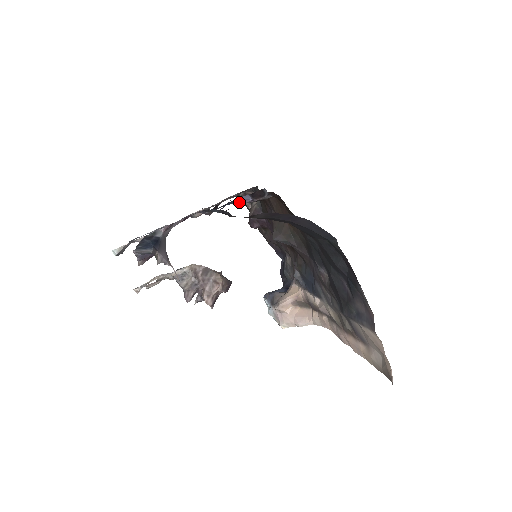
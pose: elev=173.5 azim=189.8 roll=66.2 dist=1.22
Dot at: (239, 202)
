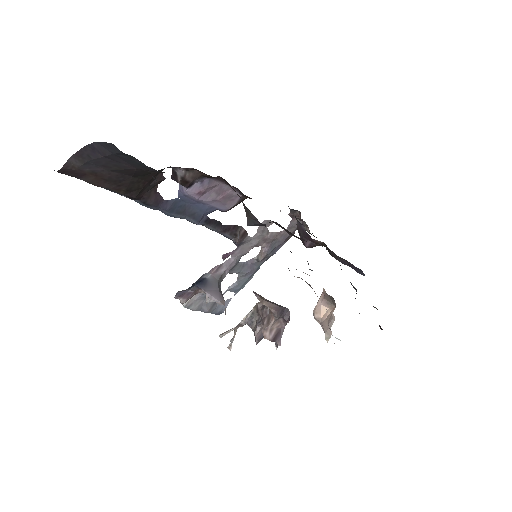
Dot at: (193, 199)
